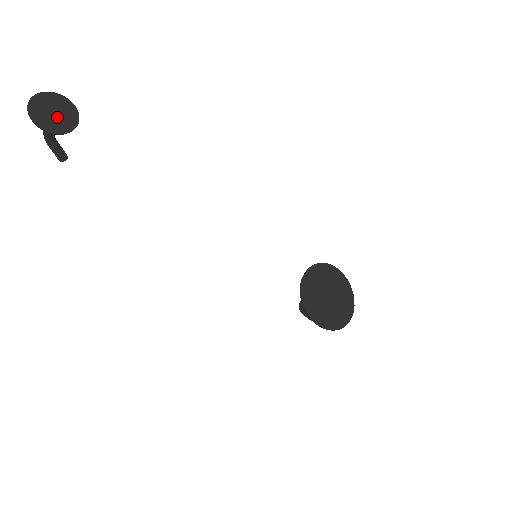
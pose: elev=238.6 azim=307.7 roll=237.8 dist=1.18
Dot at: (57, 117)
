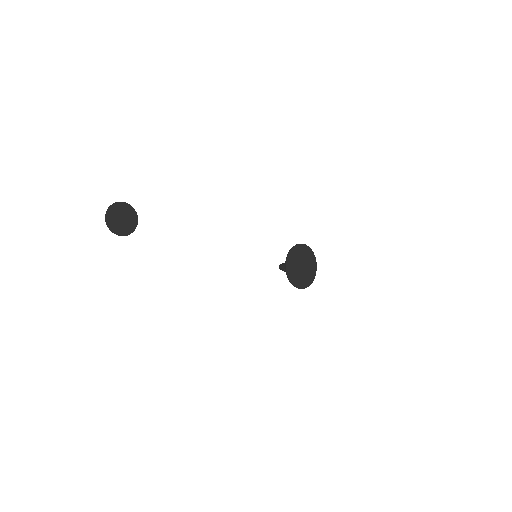
Dot at: (125, 221)
